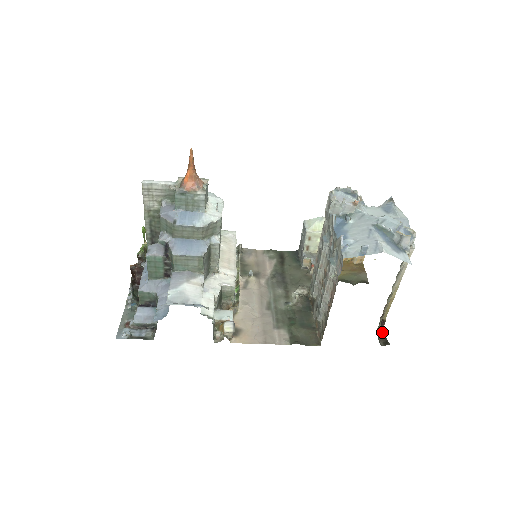
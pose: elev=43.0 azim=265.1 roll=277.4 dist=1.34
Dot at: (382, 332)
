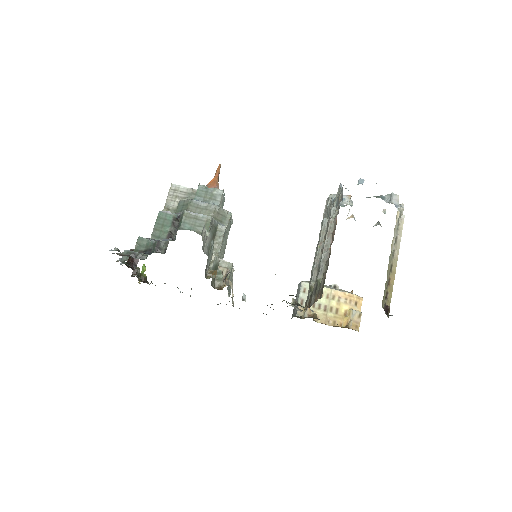
Dot at: (388, 316)
